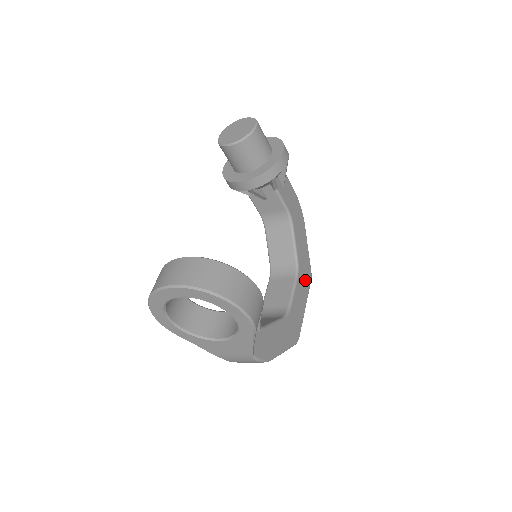
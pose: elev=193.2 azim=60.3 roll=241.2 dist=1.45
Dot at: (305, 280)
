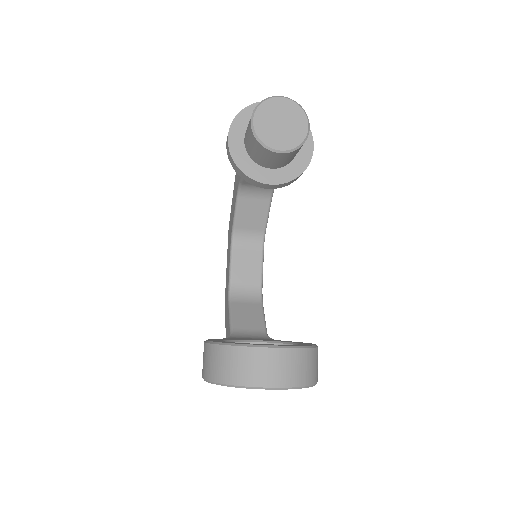
Dot at: occluded
